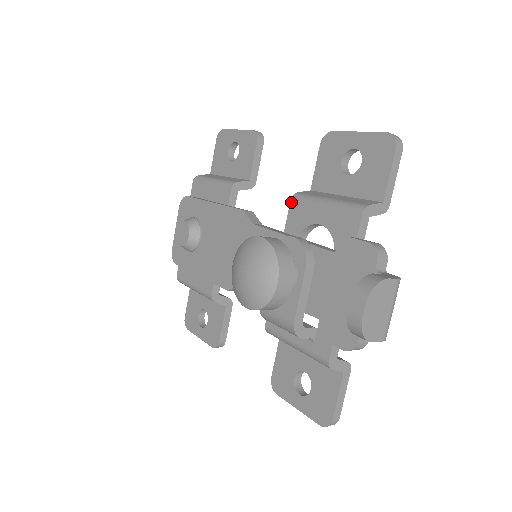
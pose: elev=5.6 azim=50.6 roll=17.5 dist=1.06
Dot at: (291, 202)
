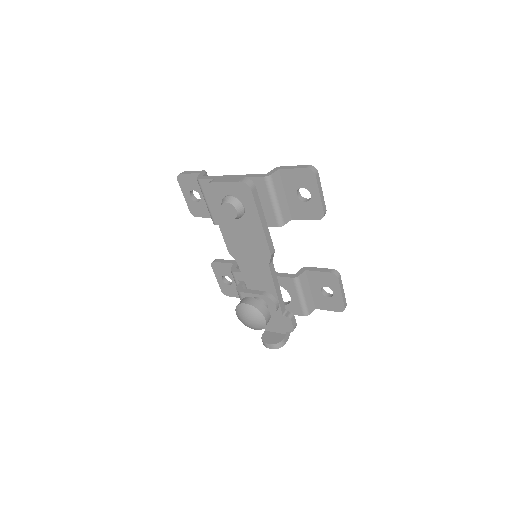
Dot at: (292, 279)
